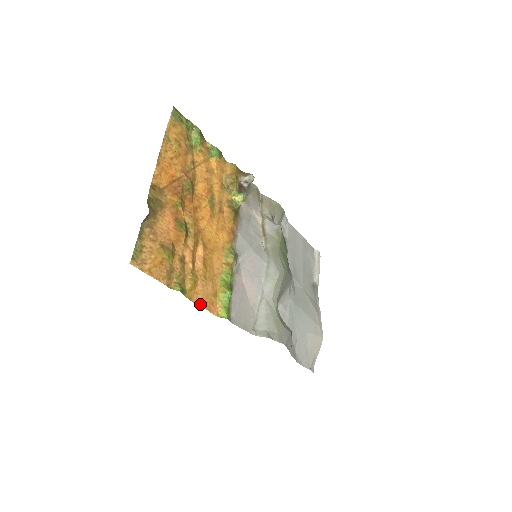
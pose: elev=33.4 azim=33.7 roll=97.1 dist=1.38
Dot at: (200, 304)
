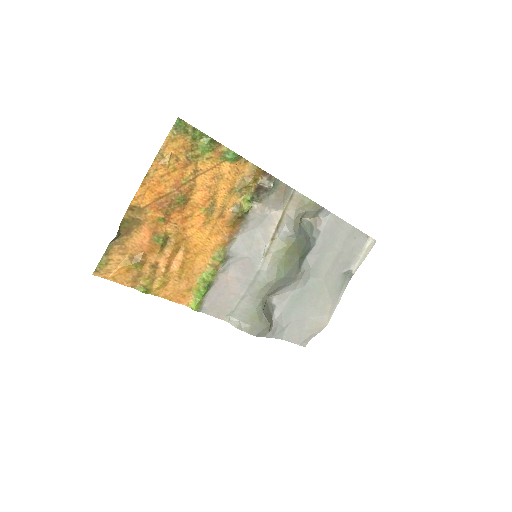
Dot at: (168, 298)
